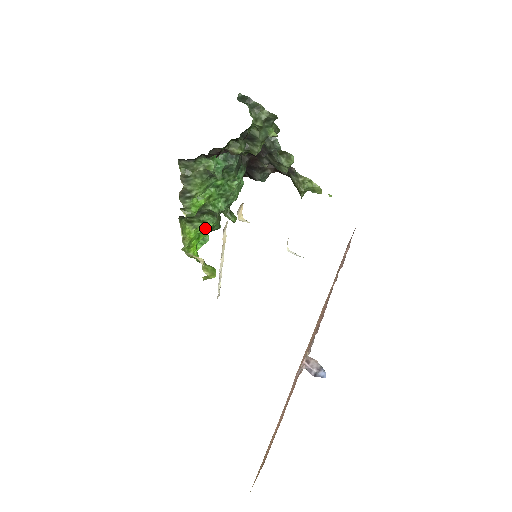
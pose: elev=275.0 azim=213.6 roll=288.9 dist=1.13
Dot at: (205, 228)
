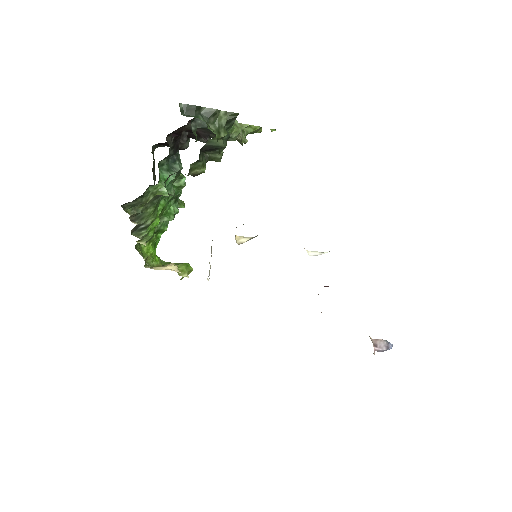
Dot at: (160, 234)
